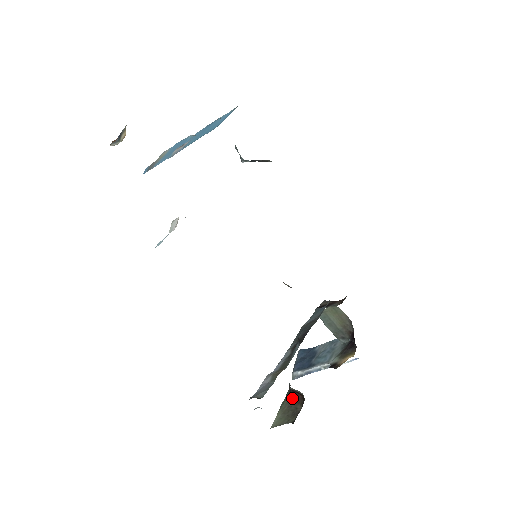
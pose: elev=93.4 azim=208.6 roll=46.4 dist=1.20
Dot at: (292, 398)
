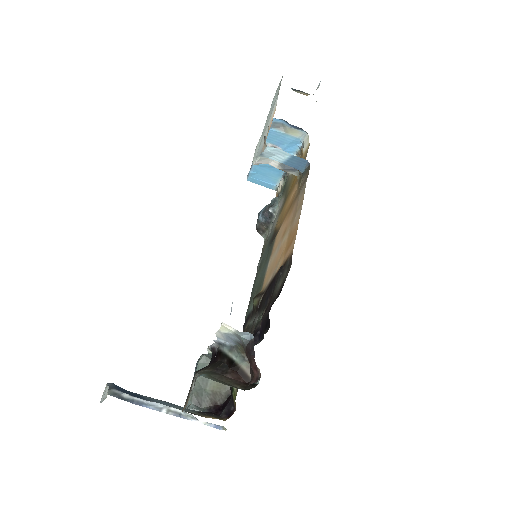
Dot at: (227, 376)
